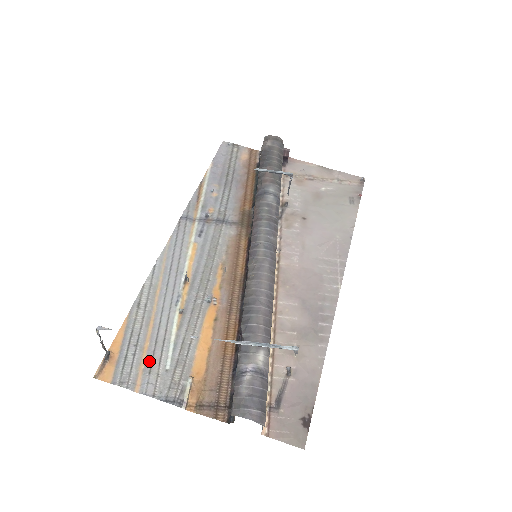
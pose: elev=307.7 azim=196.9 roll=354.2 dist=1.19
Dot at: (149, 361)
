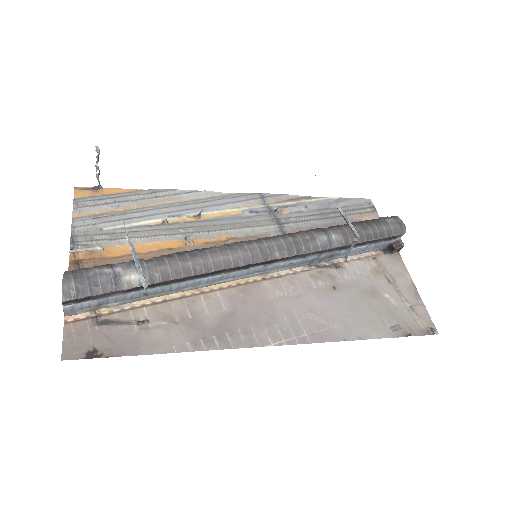
Dot at: (105, 215)
